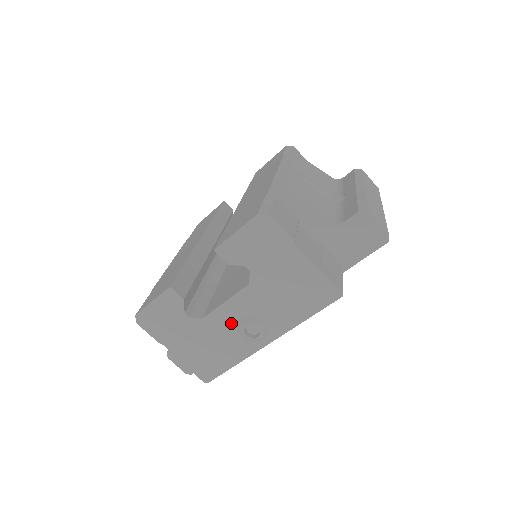
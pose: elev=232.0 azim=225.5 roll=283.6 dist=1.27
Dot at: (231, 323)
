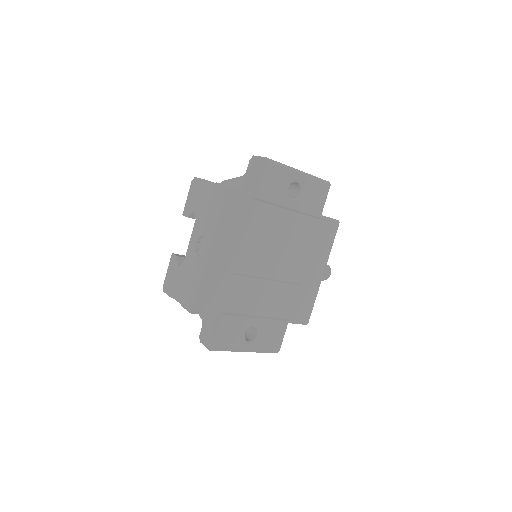
Dot at: (194, 253)
